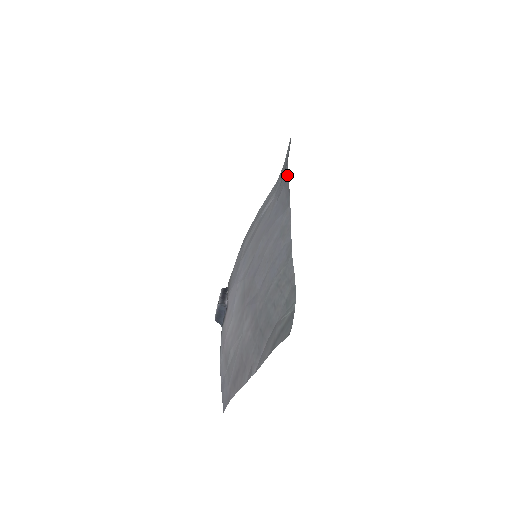
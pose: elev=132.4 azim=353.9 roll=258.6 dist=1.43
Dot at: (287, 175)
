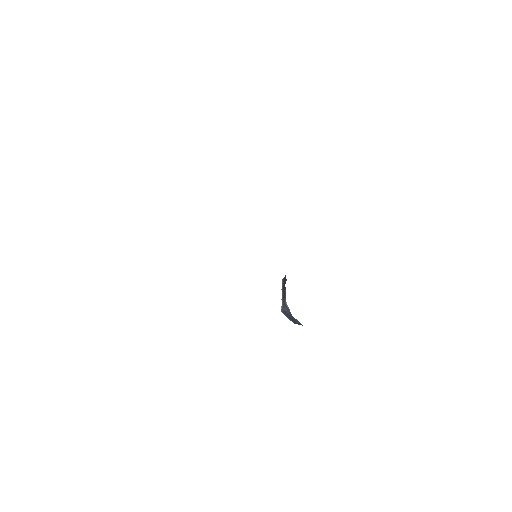
Dot at: occluded
